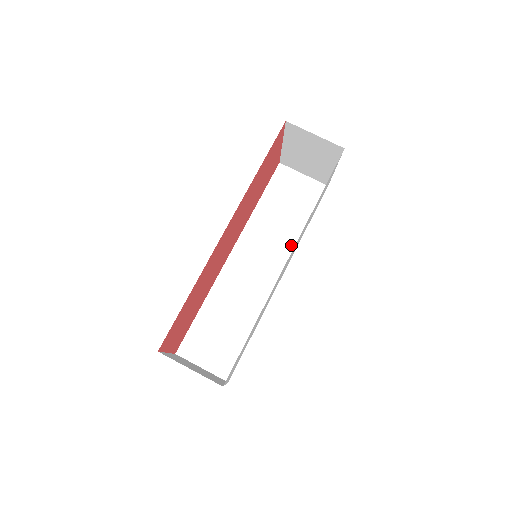
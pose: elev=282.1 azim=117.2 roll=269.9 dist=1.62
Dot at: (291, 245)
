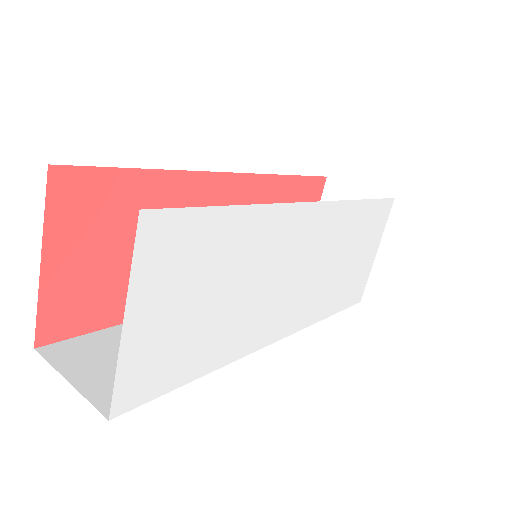
Dot at: occluded
